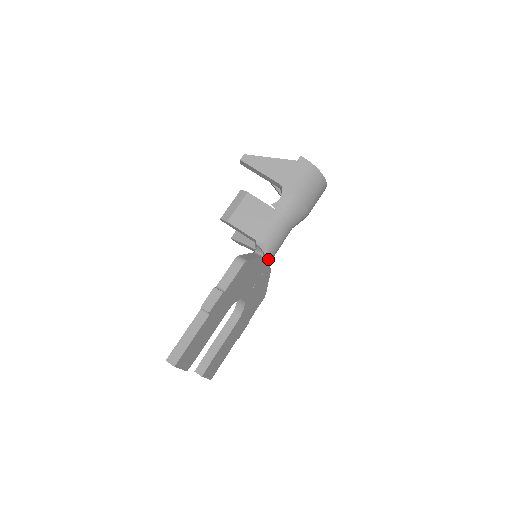
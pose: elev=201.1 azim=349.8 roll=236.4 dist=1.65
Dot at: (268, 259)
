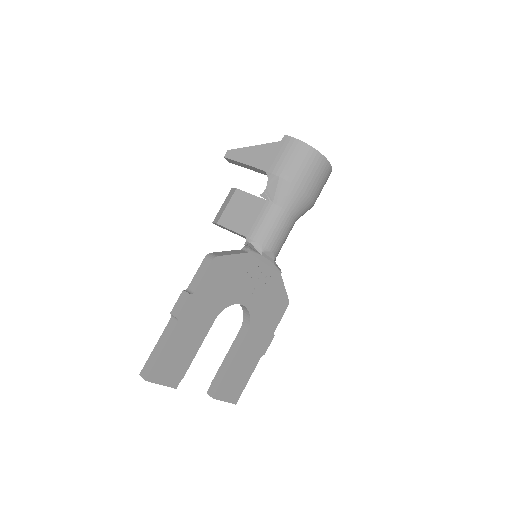
Dot at: (266, 256)
